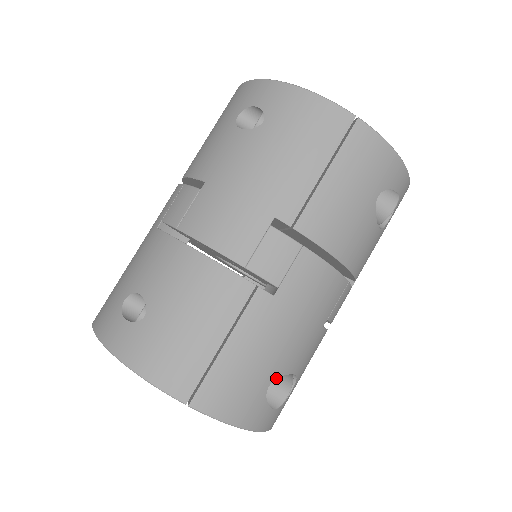
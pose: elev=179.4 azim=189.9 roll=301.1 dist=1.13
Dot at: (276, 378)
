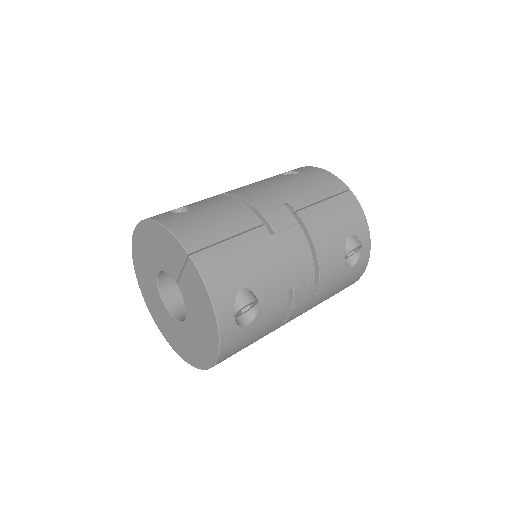
Dot at: (248, 288)
